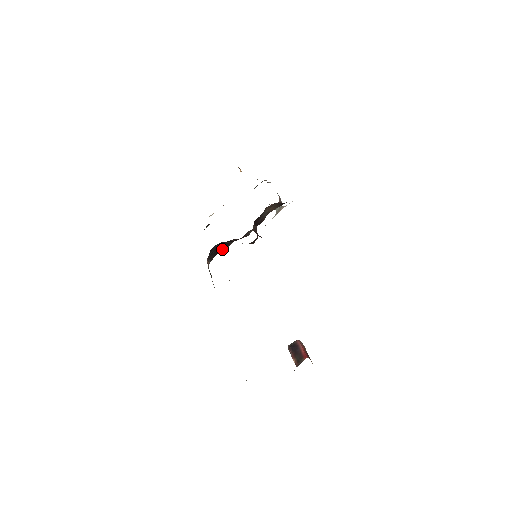
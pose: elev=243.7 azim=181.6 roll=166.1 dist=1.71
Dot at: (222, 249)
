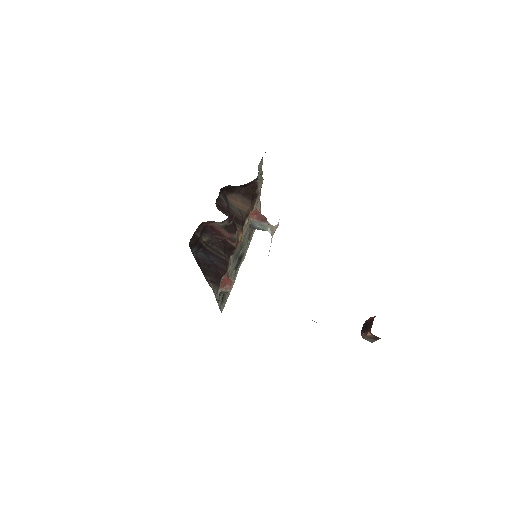
Dot at: (221, 270)
